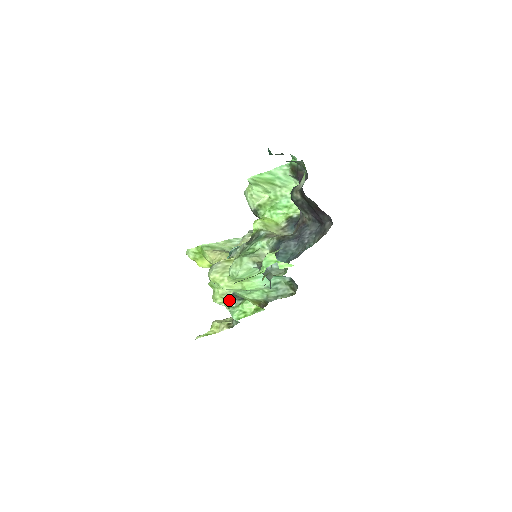
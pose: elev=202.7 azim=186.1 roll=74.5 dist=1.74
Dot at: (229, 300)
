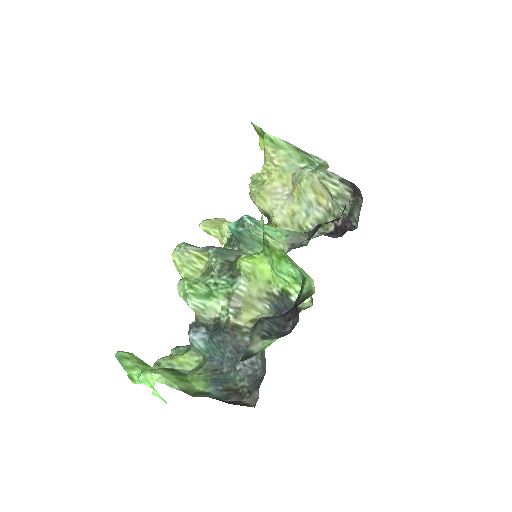
Dot at: (231, 239)
